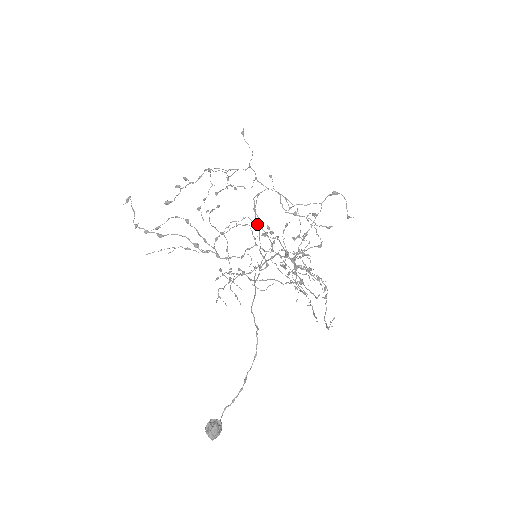
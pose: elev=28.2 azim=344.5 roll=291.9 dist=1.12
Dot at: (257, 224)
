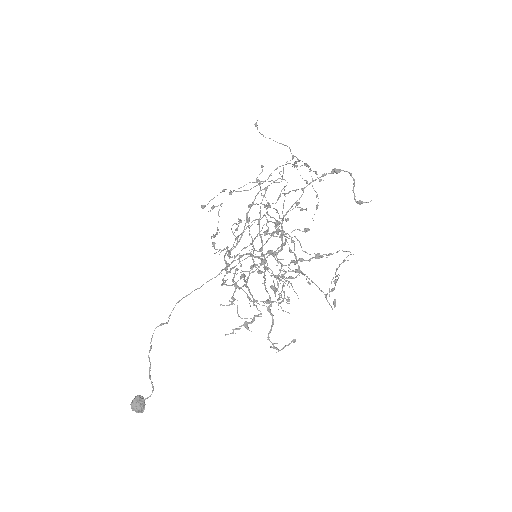
Dot at: (267, 221)
